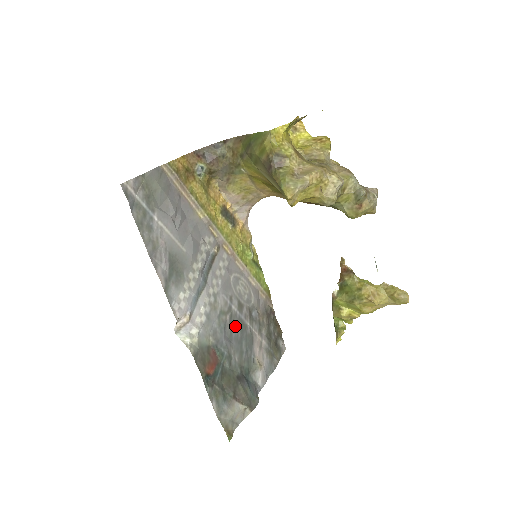
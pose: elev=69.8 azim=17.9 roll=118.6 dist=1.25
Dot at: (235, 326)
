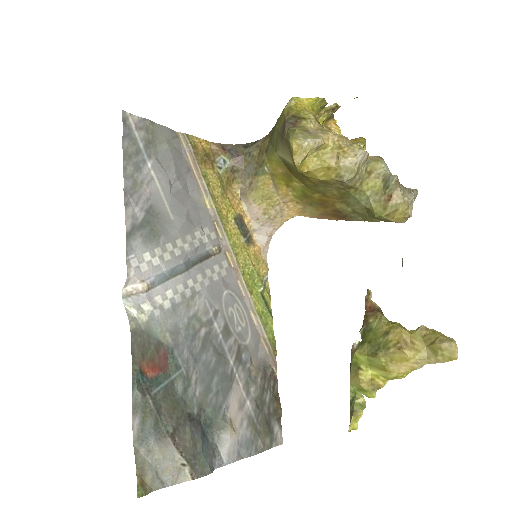
Dot at: (210, 349)
